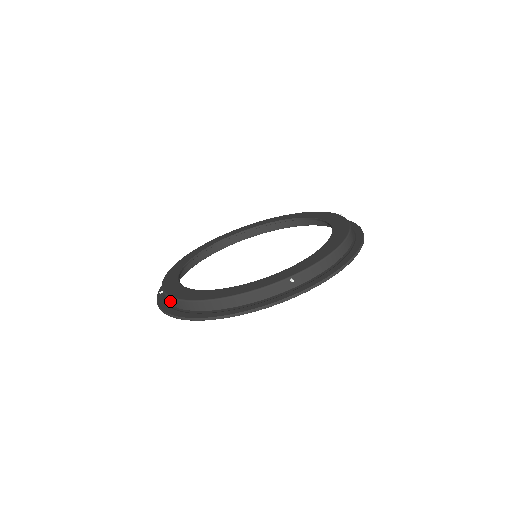
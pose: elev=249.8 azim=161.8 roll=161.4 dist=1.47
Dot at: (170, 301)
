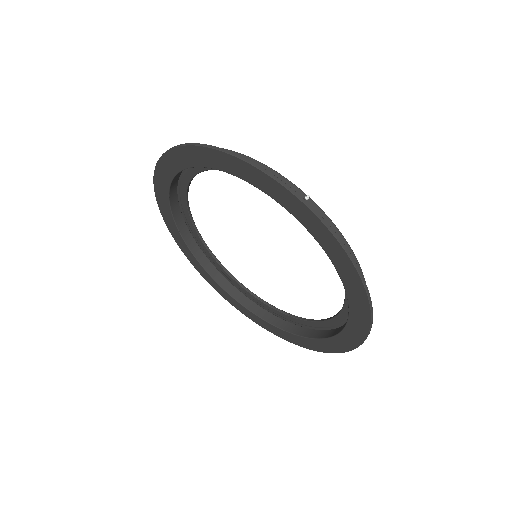
Dot at: occluded
